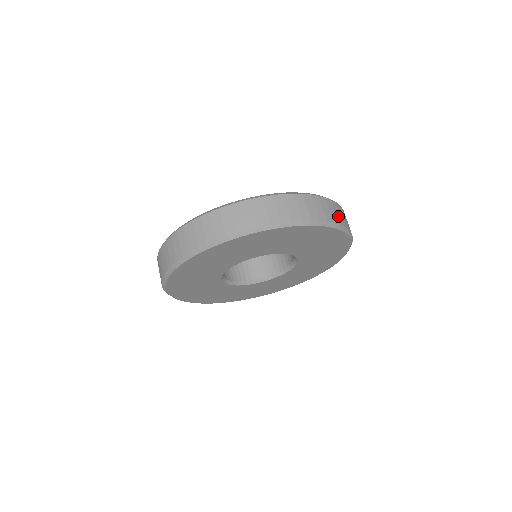
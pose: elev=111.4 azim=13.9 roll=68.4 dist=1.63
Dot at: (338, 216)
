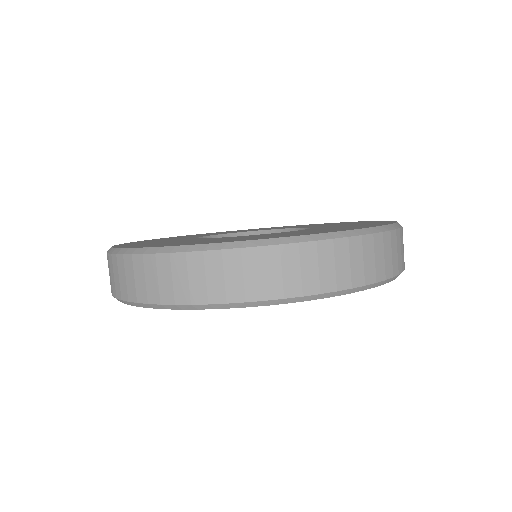
Dot at: occluded
